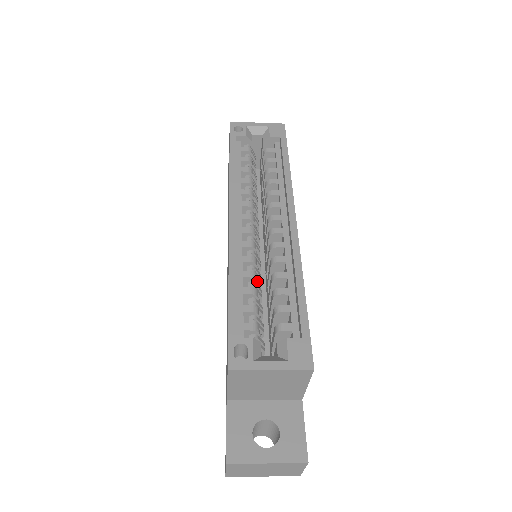
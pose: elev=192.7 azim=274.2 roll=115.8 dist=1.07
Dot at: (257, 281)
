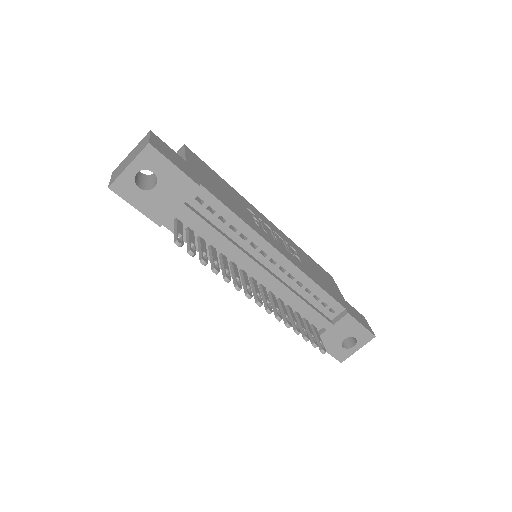
Dot at: occluded
